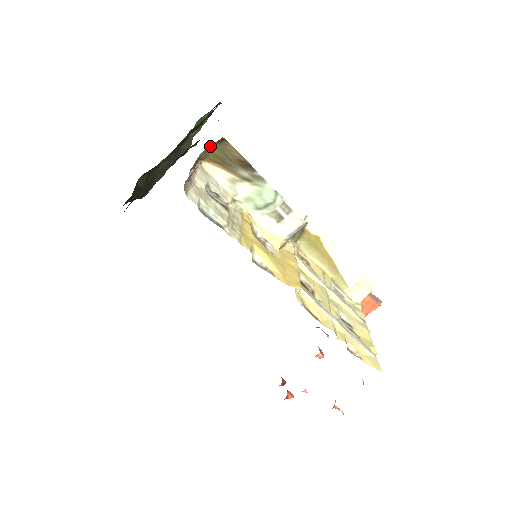
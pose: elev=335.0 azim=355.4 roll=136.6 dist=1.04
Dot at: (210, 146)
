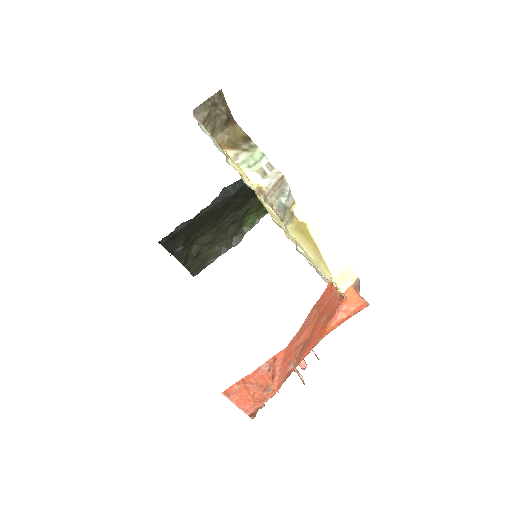
Dot at: (226, 130)
